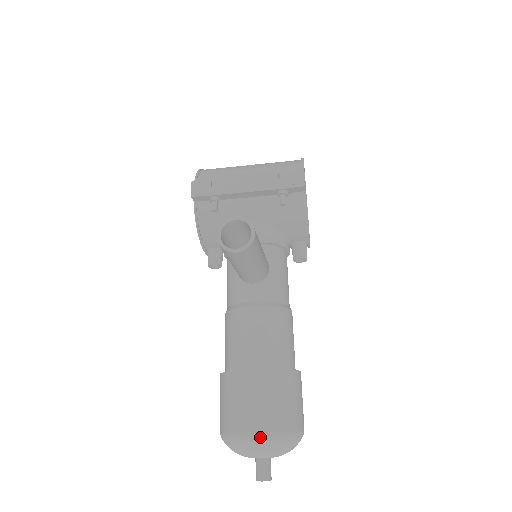
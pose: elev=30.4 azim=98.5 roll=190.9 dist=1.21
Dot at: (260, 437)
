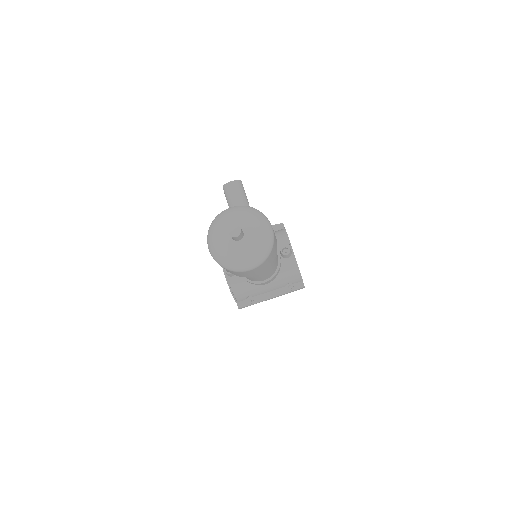
Dot at: (233, 207)
